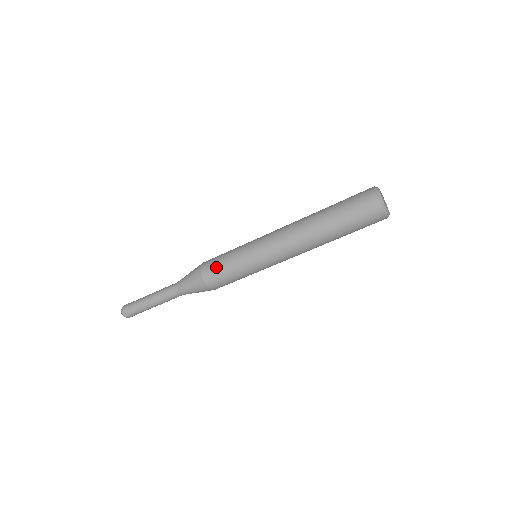
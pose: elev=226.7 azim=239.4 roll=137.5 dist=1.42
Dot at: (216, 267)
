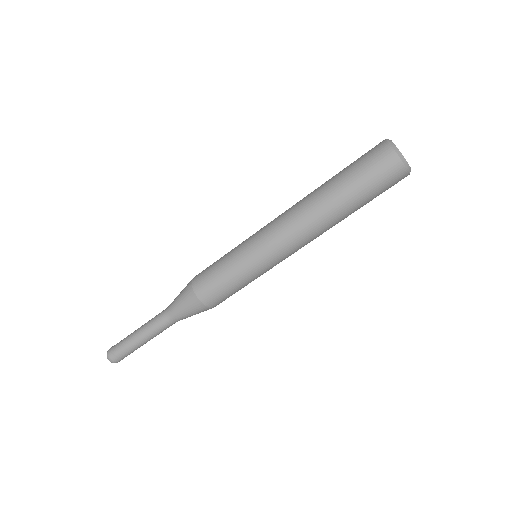
Dot at: (212, 282)
